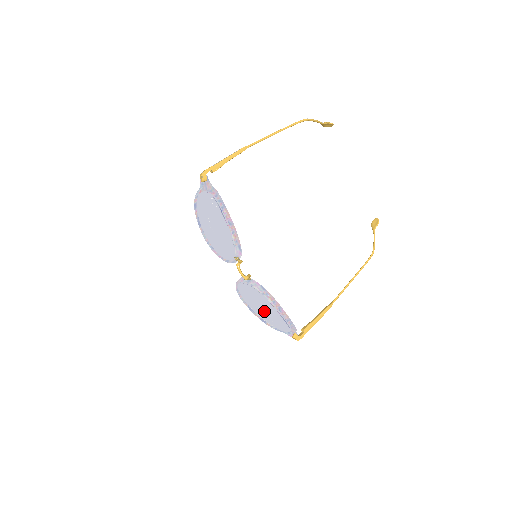
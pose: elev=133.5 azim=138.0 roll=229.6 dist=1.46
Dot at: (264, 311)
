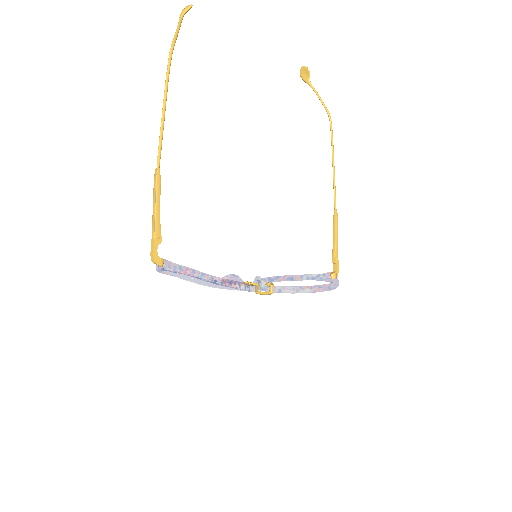
Dot at: occluded
